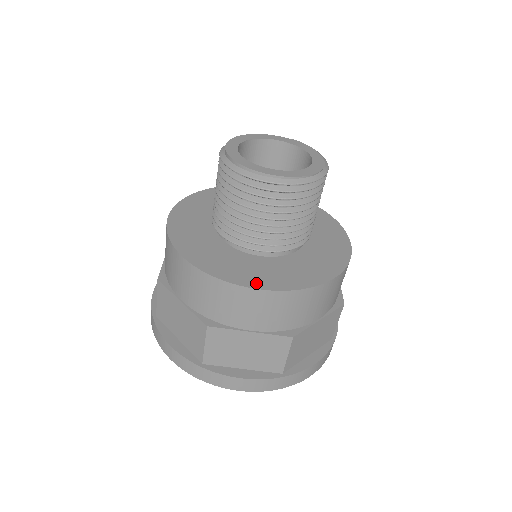
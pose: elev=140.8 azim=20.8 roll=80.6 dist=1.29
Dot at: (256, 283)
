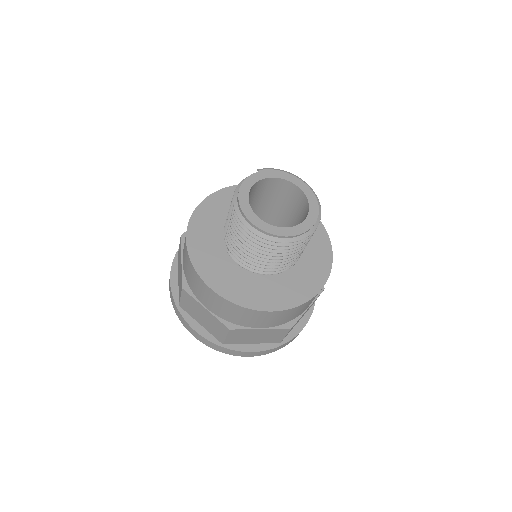
Dot at: (315, 288)
